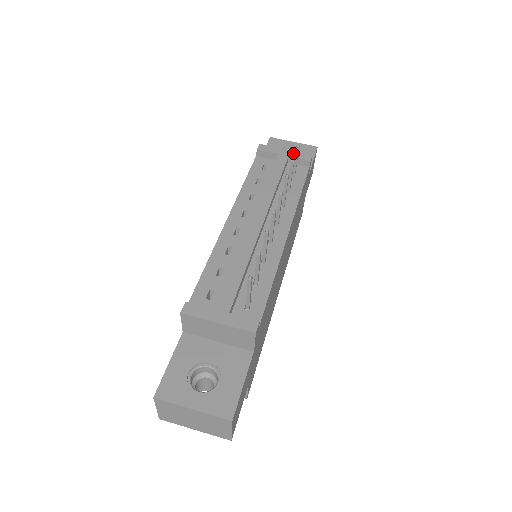
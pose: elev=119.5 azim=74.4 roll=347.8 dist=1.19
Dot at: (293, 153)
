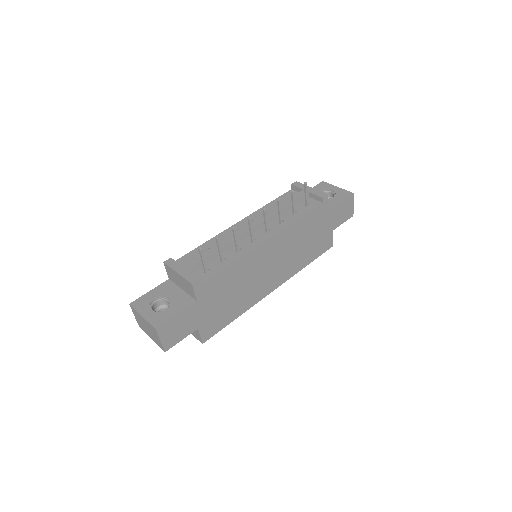
Dot at: (314, 191)
